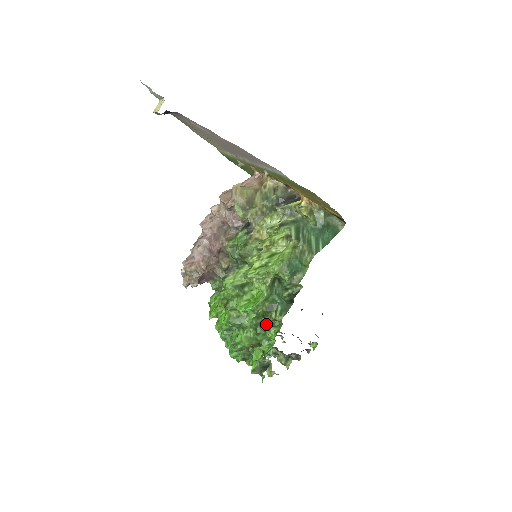
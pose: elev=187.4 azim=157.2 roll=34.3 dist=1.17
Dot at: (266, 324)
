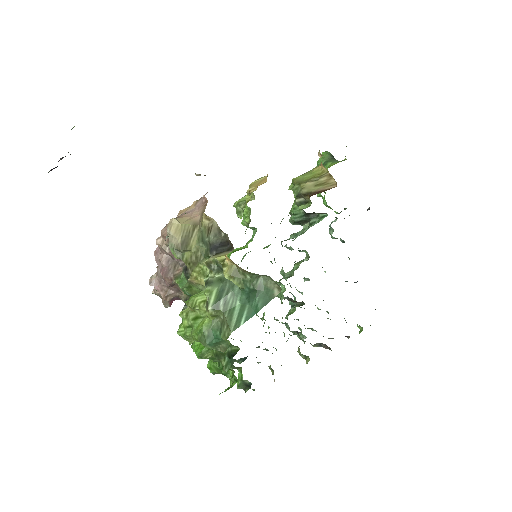
Dot at: occluded
